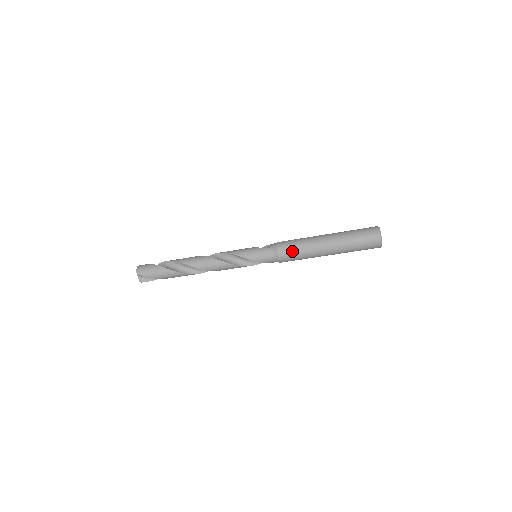
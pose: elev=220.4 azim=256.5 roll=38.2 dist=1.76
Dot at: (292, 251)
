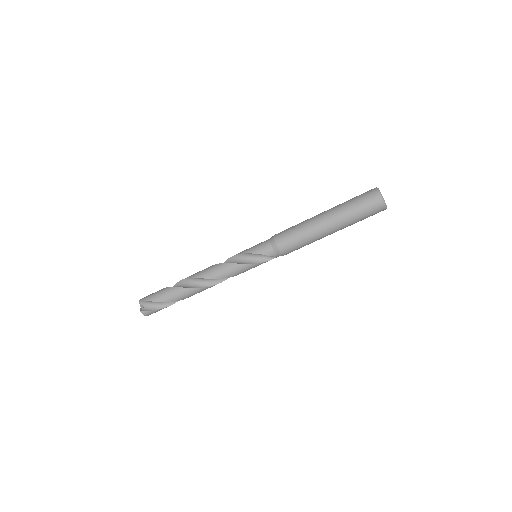
Dot at: (288, 231)
